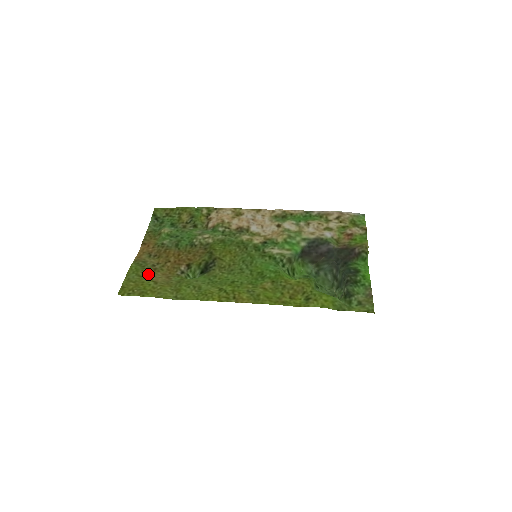
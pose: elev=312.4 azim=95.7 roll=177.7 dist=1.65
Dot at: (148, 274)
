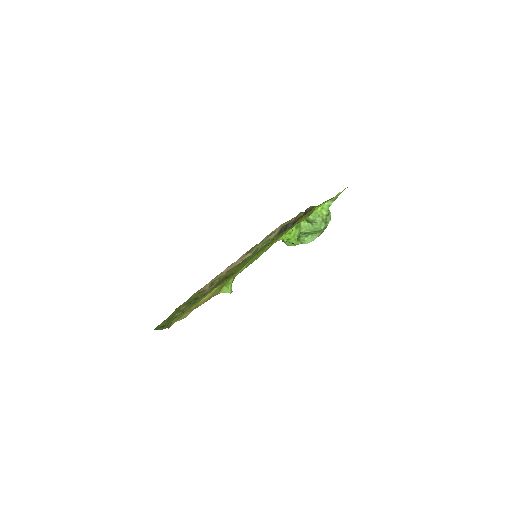
Dot at: (192, 307)
